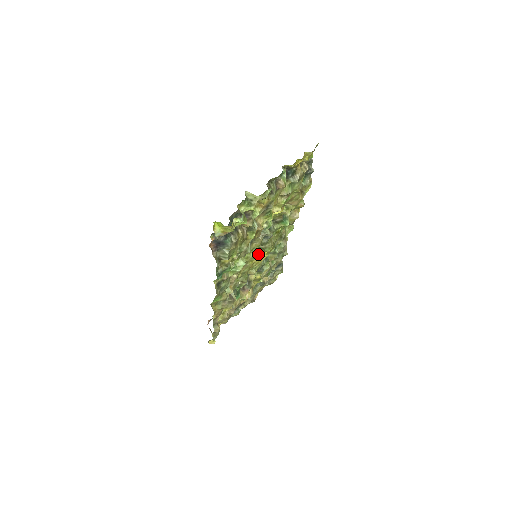
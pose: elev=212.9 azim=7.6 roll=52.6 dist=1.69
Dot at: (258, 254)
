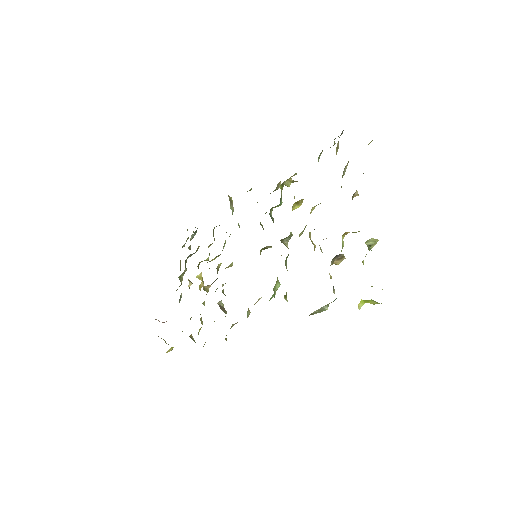
Dot at: occluded
